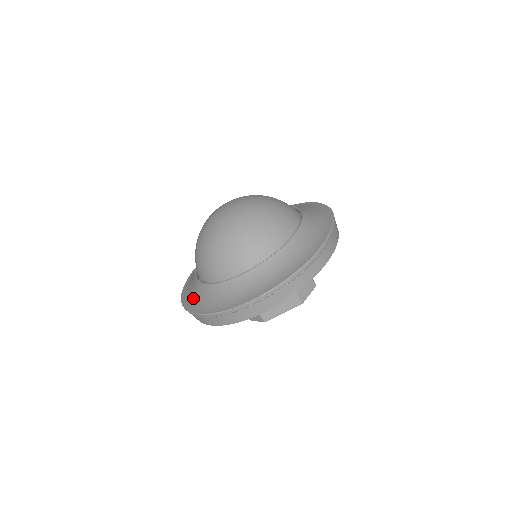
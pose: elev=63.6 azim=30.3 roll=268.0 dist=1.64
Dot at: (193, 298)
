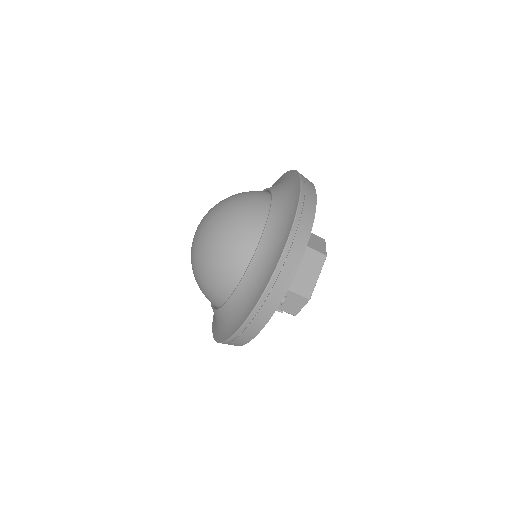
Dot at: (230, 323)
